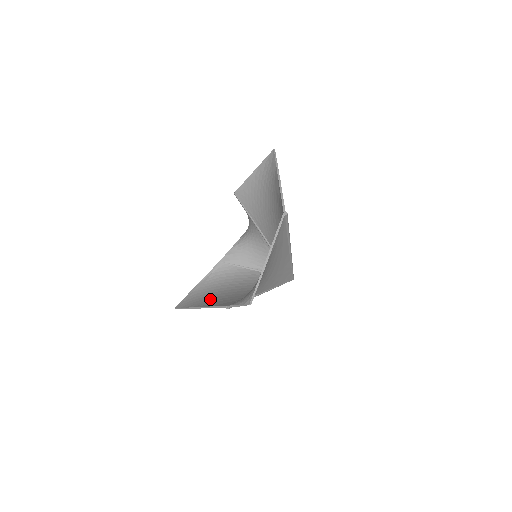
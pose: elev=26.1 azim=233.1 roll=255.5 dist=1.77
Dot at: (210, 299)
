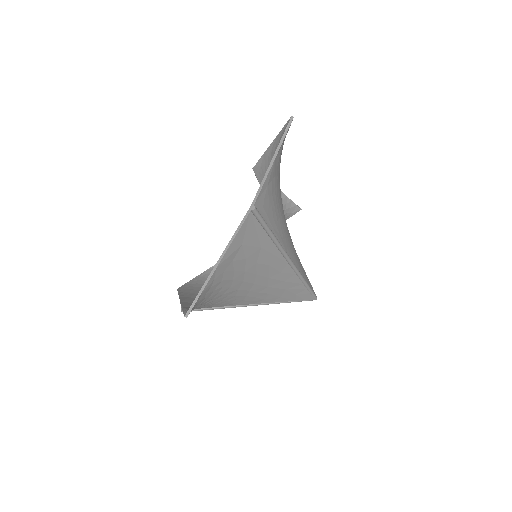
Dot at: (198, 292)
